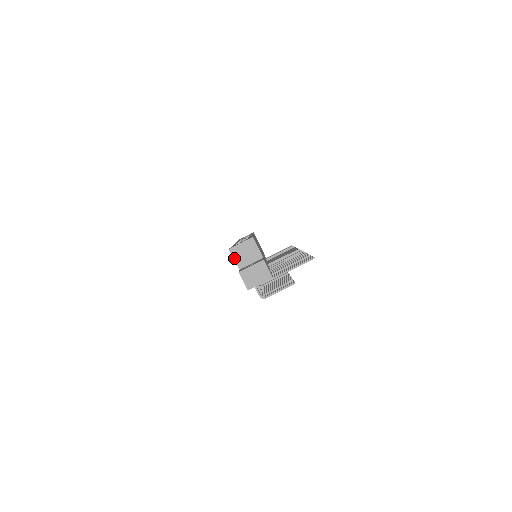
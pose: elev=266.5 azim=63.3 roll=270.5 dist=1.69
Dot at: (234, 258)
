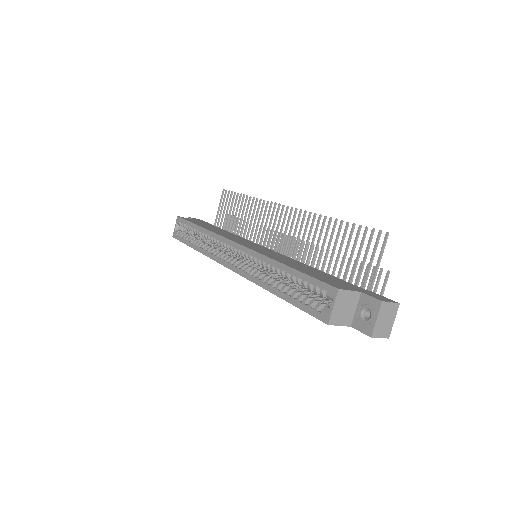
Dot at: (338, 325)
